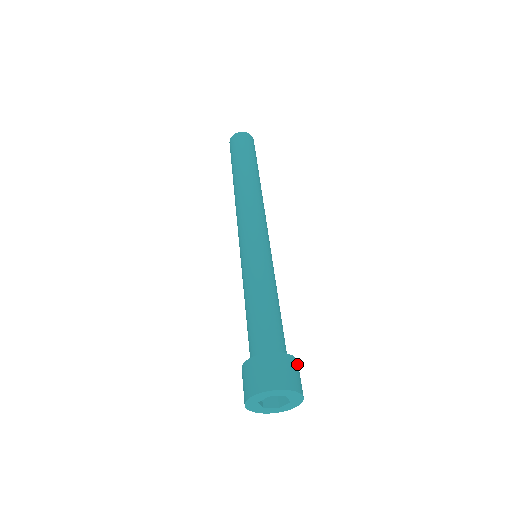
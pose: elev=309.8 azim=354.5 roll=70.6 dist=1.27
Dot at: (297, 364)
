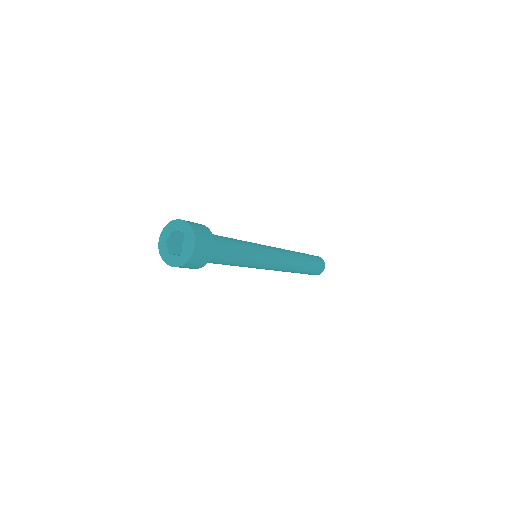
Dot at: occluded
